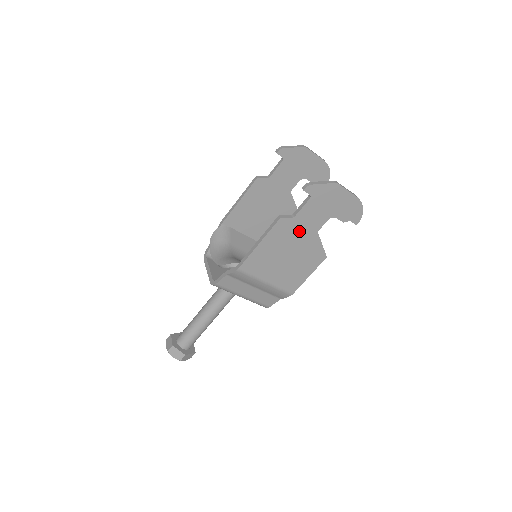
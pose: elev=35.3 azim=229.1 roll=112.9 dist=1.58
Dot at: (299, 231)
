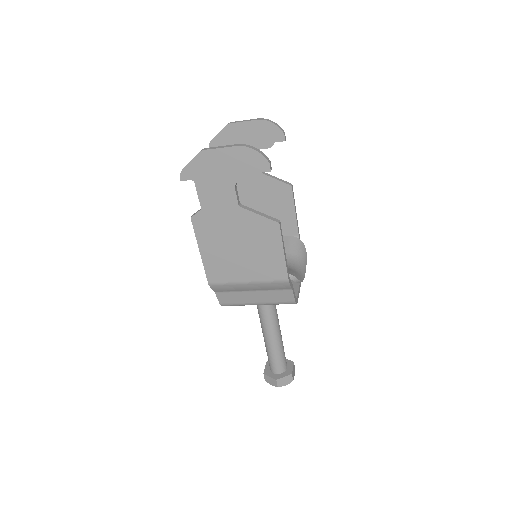
Dot at: (221, 217)
